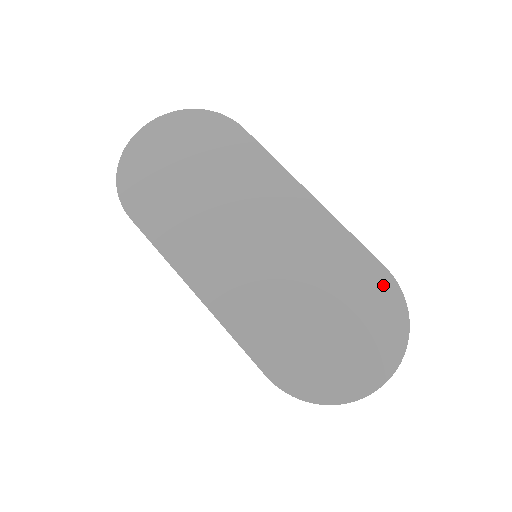
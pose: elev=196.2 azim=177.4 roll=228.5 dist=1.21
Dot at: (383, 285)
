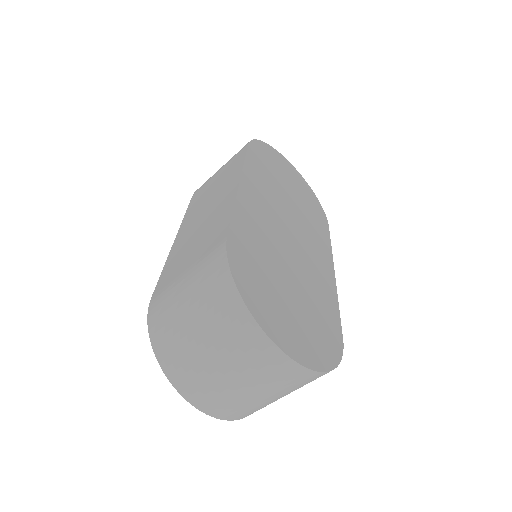
Dot at: (335, 339)
